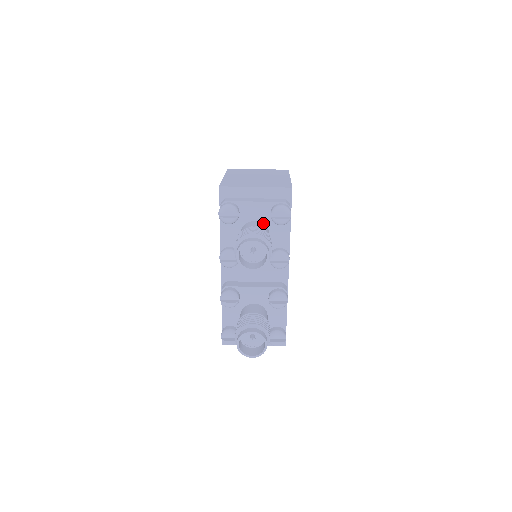
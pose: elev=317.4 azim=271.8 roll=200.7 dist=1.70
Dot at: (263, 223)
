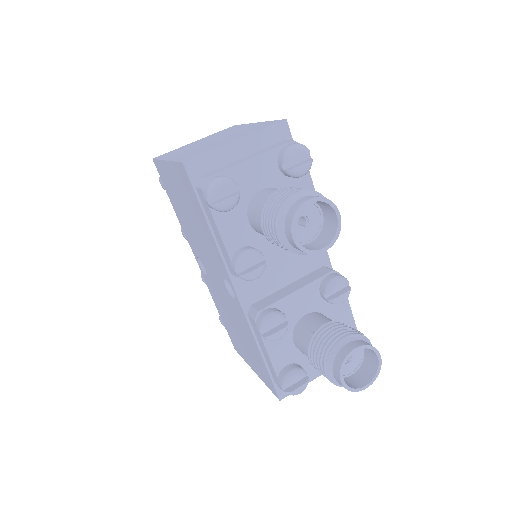
Dot at: (274, 187)
